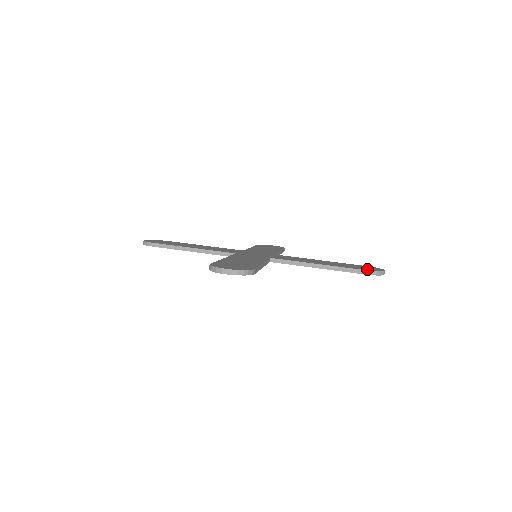
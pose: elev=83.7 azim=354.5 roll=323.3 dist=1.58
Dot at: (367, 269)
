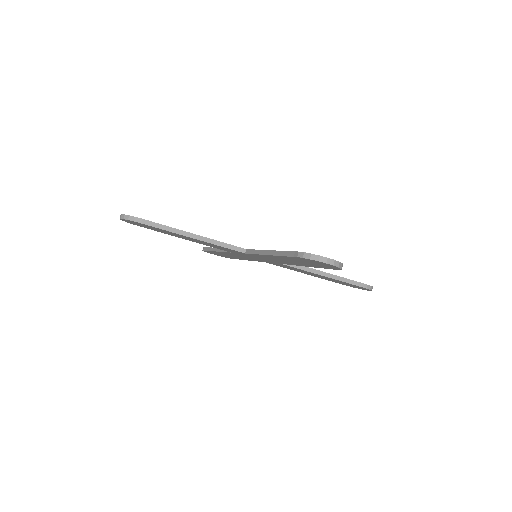
Dot at: occluded
